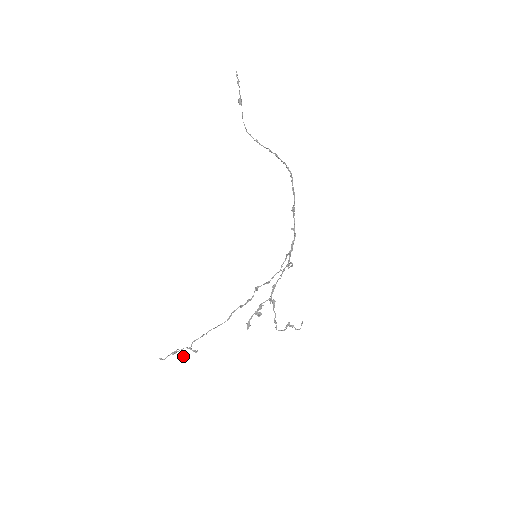
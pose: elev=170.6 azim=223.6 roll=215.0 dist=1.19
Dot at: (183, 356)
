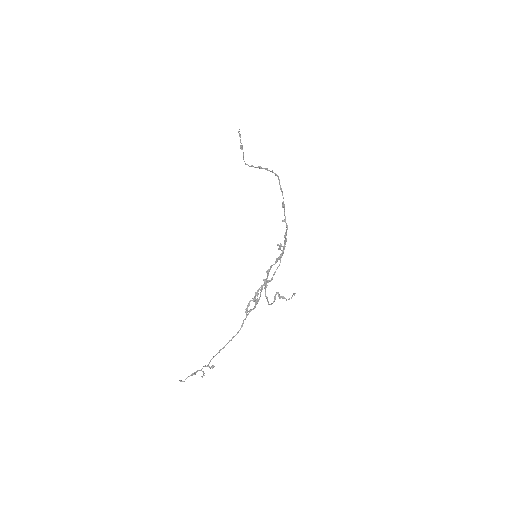
Dot at: occluded
